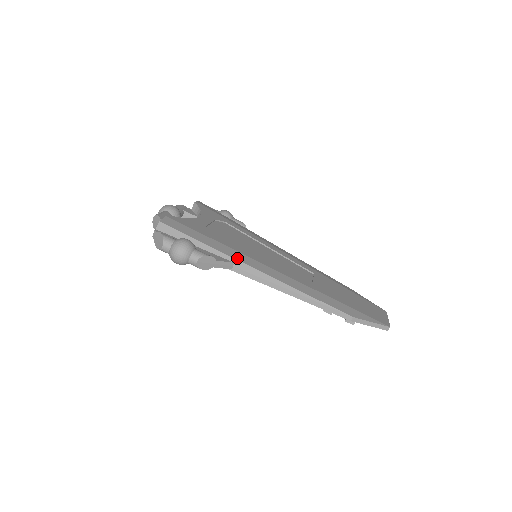
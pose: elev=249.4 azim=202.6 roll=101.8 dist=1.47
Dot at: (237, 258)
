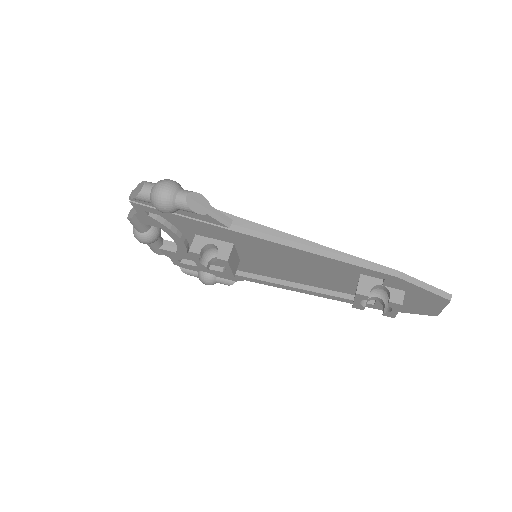
Dot at: (236, 217)
